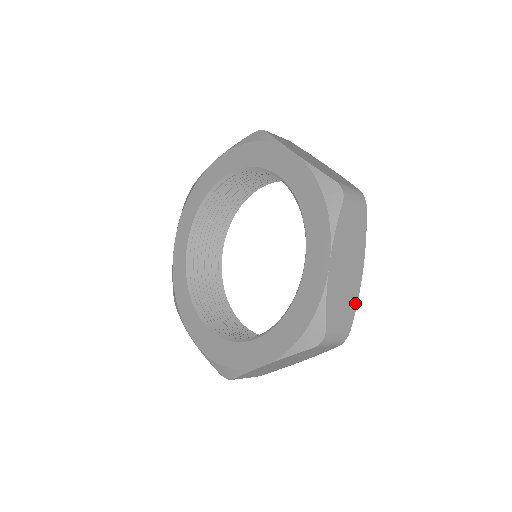
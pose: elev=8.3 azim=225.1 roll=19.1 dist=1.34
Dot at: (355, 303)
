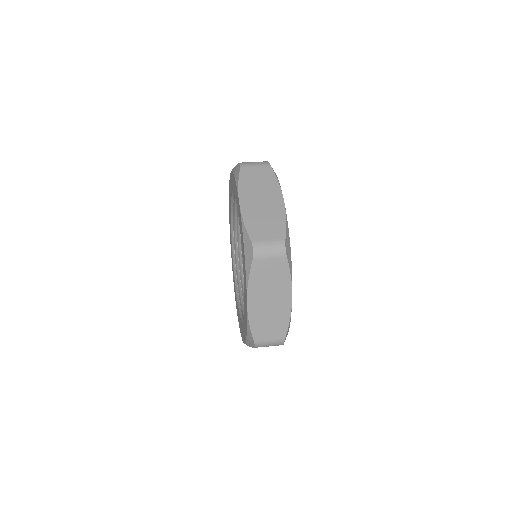
Dot at: (287, 322)
